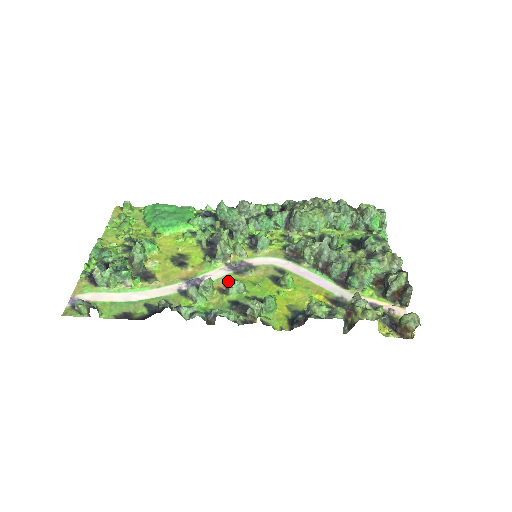
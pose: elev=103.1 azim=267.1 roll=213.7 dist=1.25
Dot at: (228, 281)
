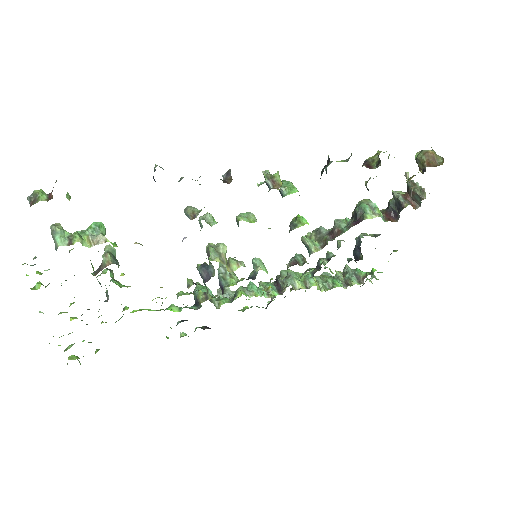
Dot at: occluded
